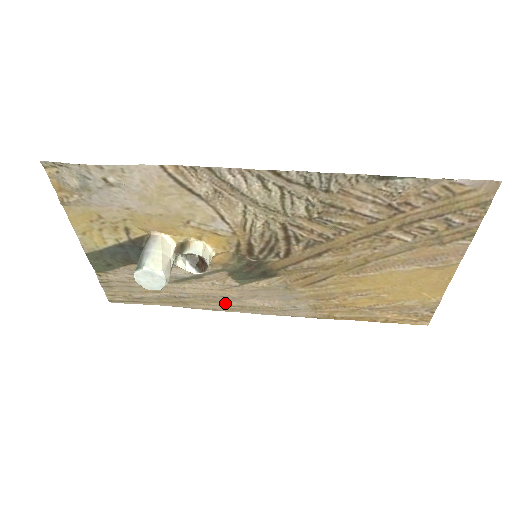
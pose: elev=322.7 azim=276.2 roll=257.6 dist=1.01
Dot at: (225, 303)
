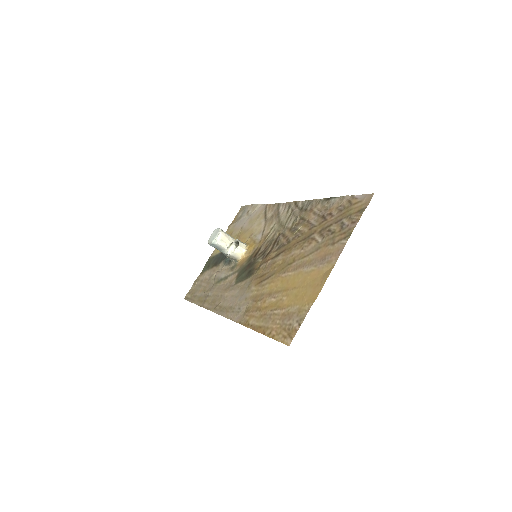
Dot at: (217, 303)
